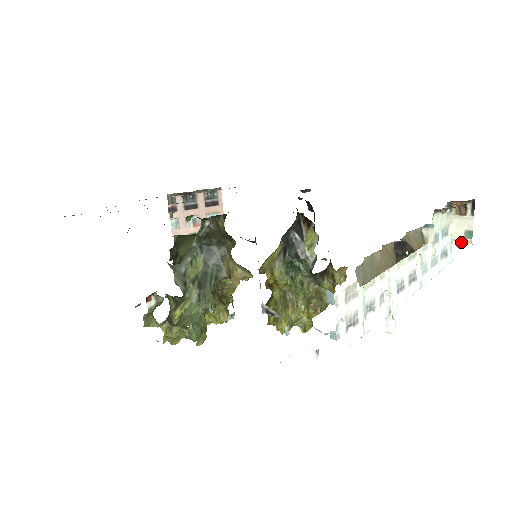
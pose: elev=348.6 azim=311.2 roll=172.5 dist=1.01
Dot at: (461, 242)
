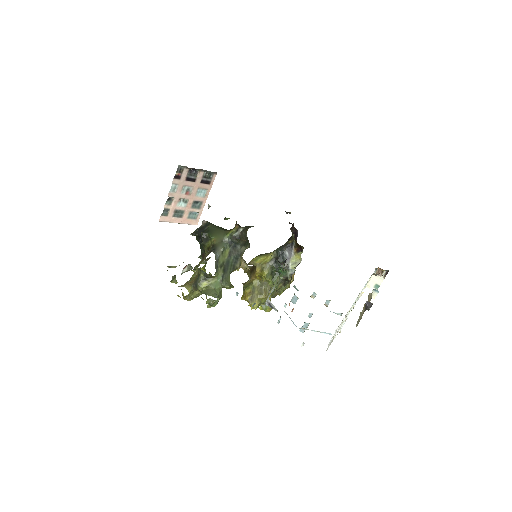
Dot at: (371, 289)
